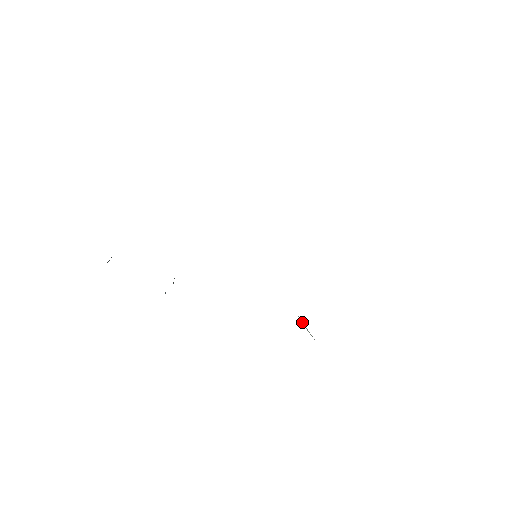
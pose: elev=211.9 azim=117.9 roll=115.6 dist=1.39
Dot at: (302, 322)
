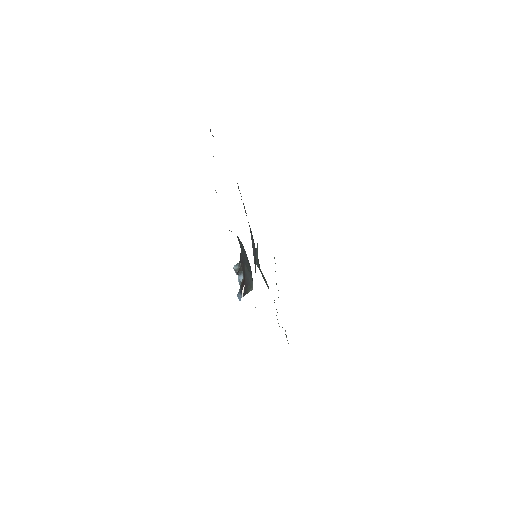
Dot at: (276, 315)
